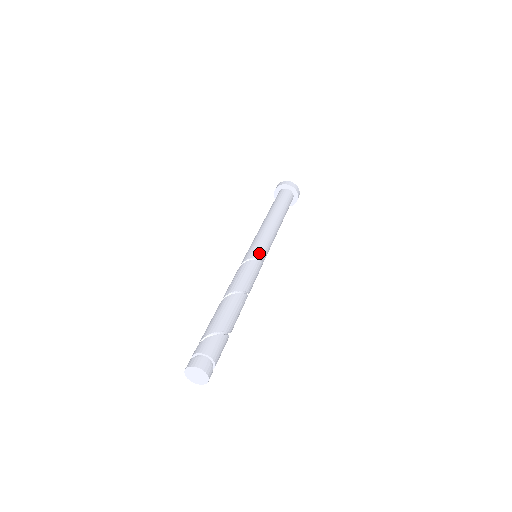
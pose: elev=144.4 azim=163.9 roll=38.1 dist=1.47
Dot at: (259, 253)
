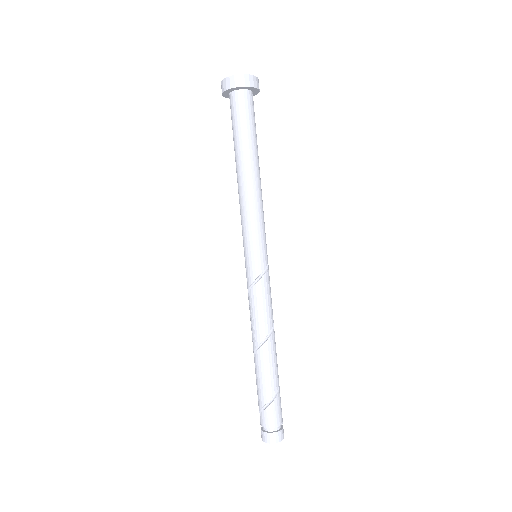
Dot at: (261, 263)
